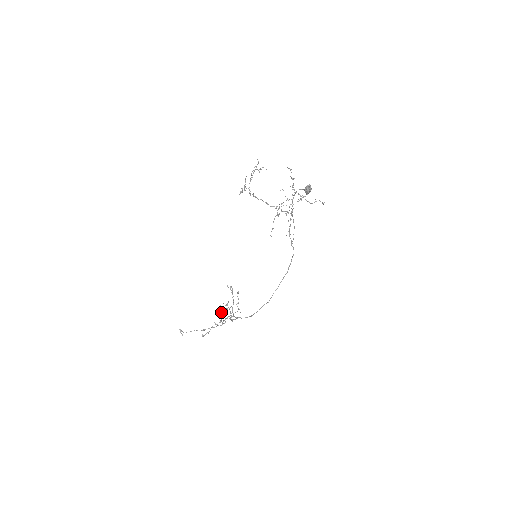
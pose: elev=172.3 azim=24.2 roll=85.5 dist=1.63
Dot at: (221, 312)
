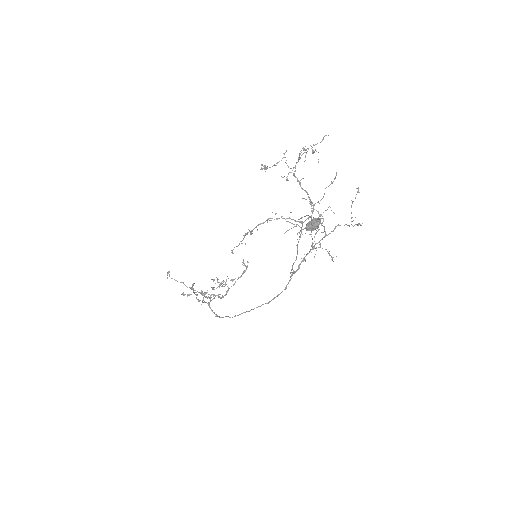
Dot at: occluded
